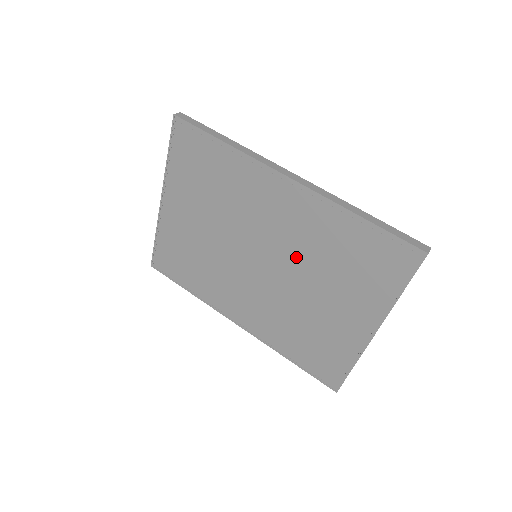
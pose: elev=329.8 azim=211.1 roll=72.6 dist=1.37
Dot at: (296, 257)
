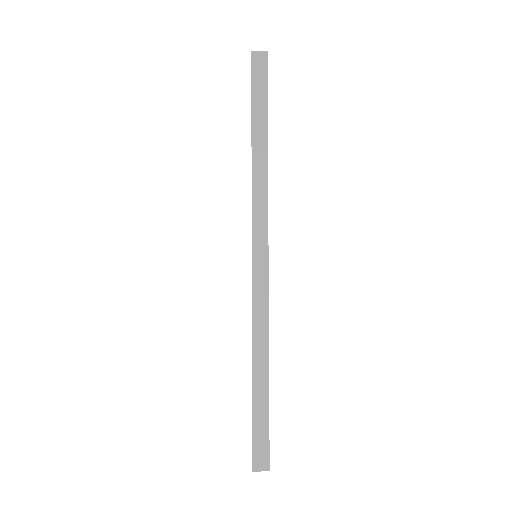
Dot at: occluded
